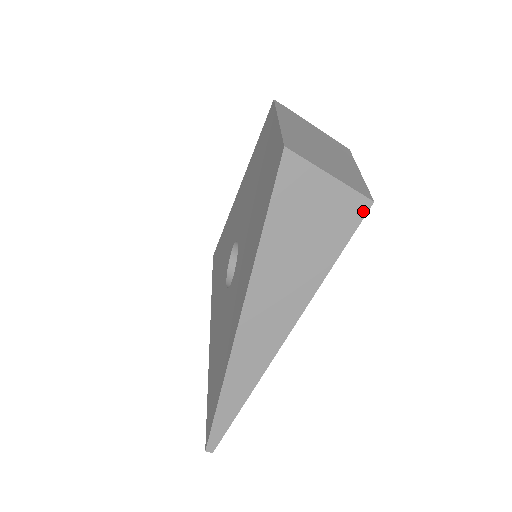
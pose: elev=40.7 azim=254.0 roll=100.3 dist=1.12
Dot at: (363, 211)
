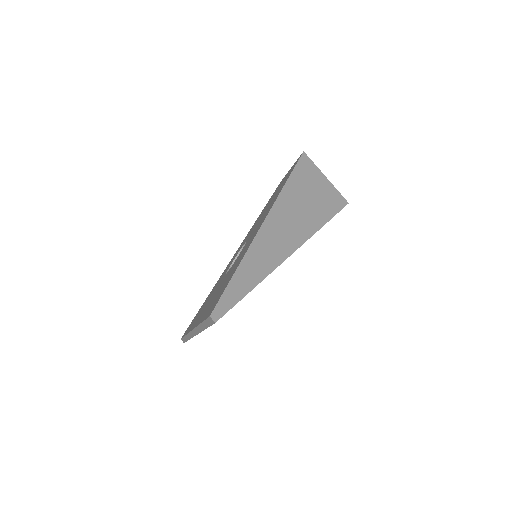
Dot at: (343, 204)
